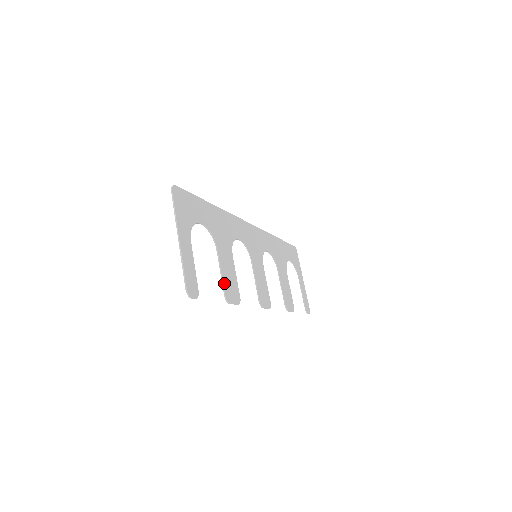
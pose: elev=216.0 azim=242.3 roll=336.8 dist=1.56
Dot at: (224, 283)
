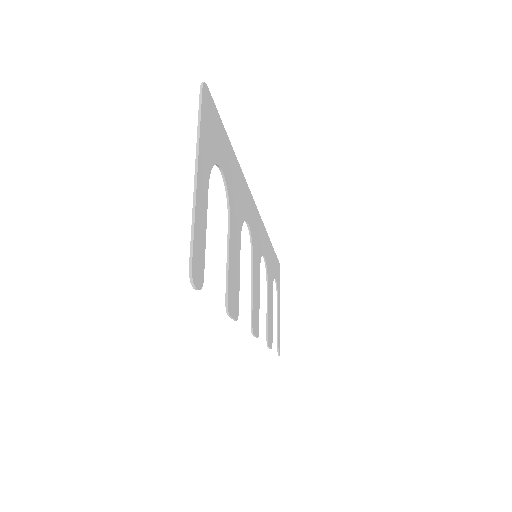
Dot at: (229, 279)
